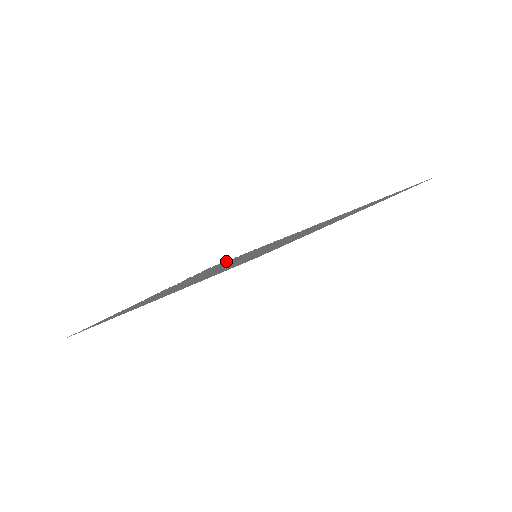
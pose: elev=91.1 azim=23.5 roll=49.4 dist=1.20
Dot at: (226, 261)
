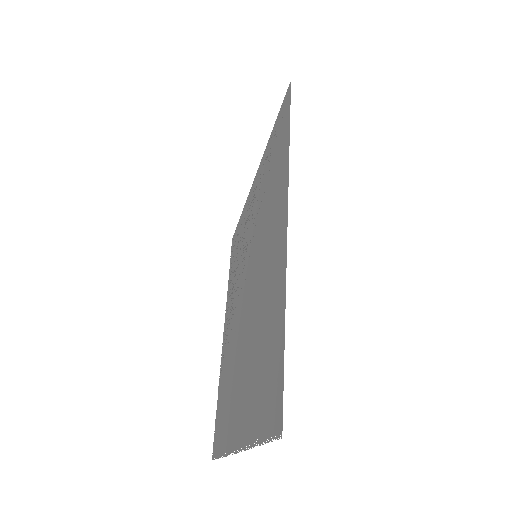
Dot at: (215, 452)
